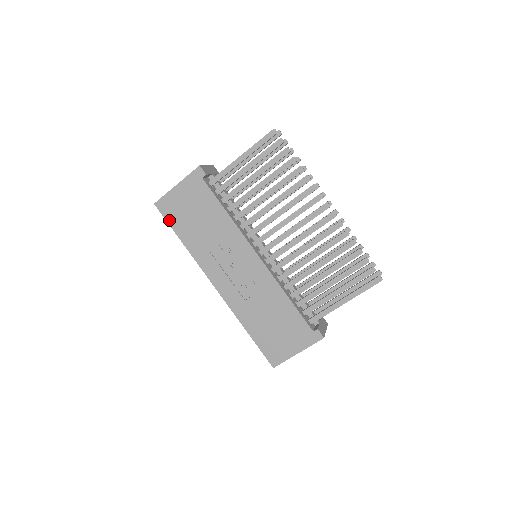
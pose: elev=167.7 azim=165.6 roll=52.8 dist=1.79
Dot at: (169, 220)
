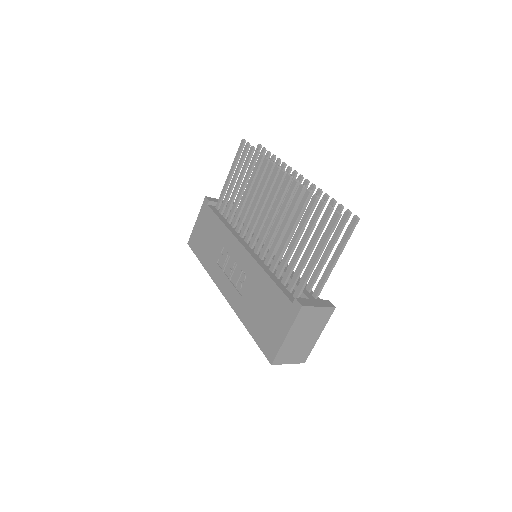
Dot at: (195, 251)
